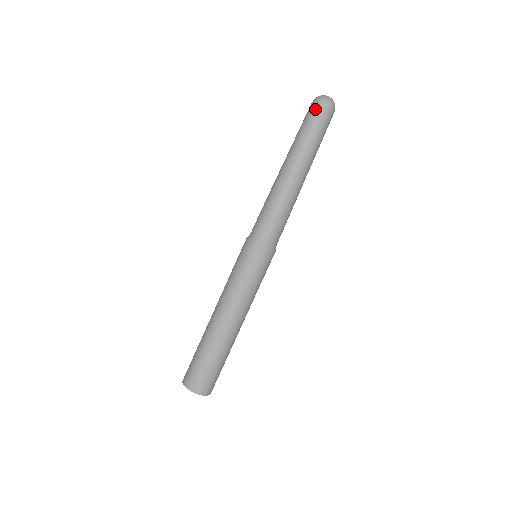
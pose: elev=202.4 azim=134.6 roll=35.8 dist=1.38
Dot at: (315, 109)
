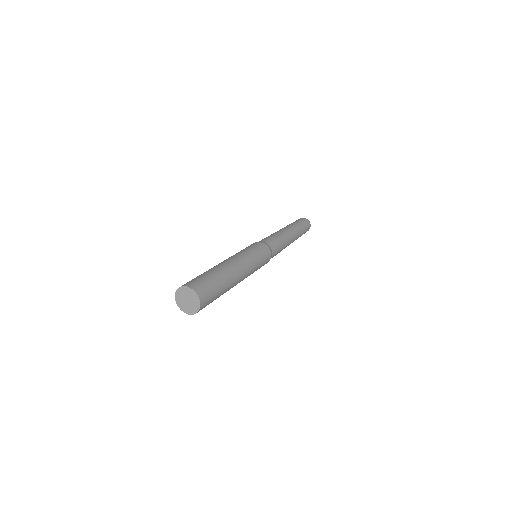
Dot at: (302, 219)
